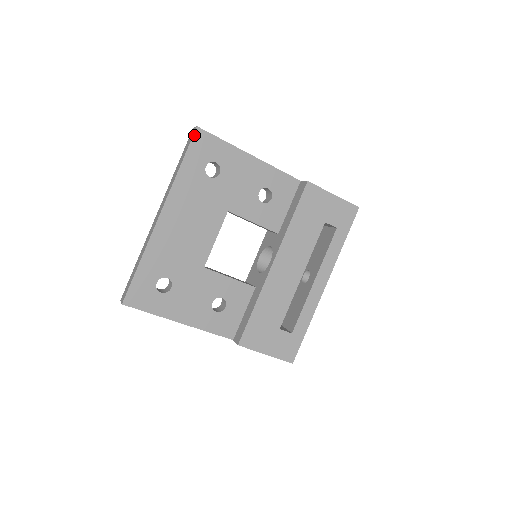
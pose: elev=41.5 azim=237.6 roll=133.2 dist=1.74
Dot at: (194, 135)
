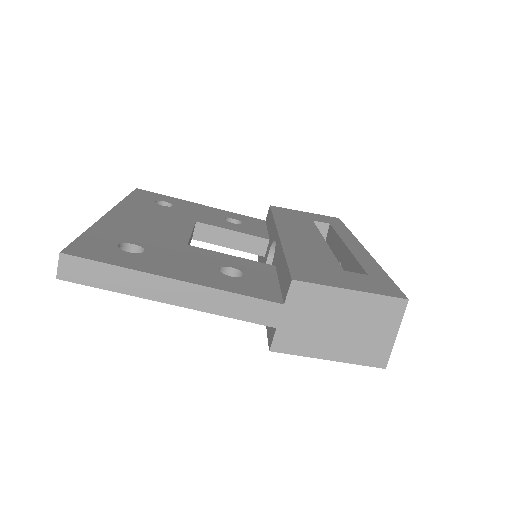
Dot at: (135, 190)
